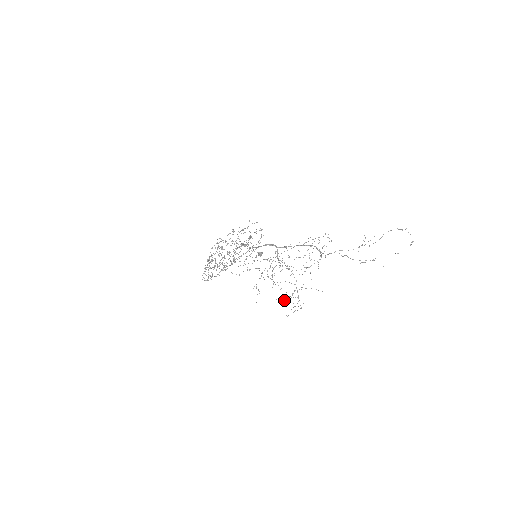
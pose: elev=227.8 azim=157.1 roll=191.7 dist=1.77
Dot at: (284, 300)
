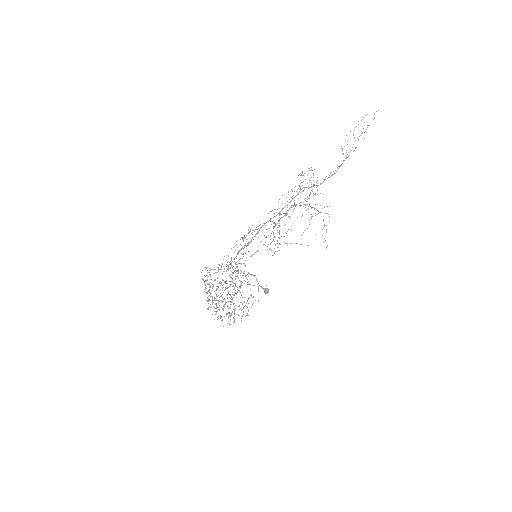
Dot at: occluded
